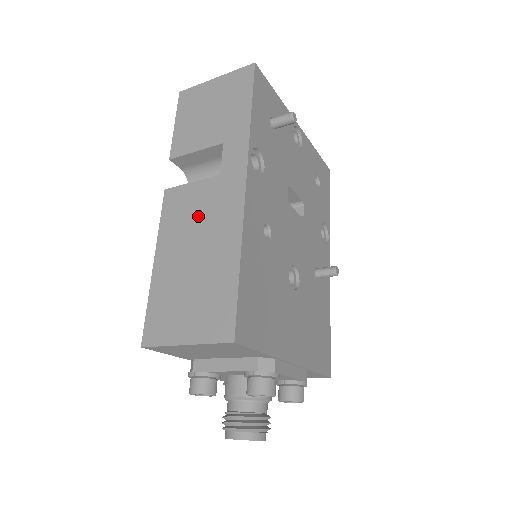
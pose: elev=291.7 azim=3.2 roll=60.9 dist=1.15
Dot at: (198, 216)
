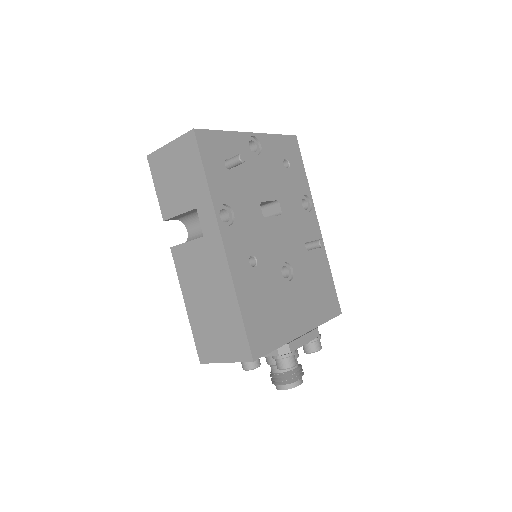
Dot at: (200, 271)
